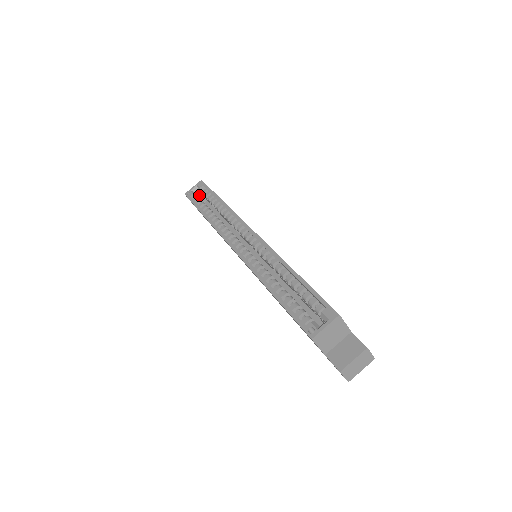
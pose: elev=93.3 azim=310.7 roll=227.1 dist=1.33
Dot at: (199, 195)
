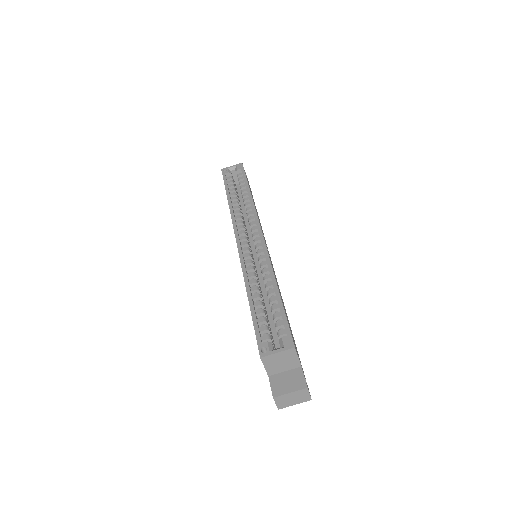
Dot at: (234, 176)
